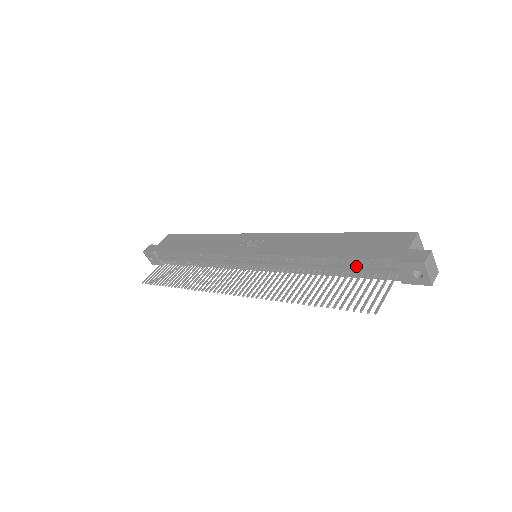
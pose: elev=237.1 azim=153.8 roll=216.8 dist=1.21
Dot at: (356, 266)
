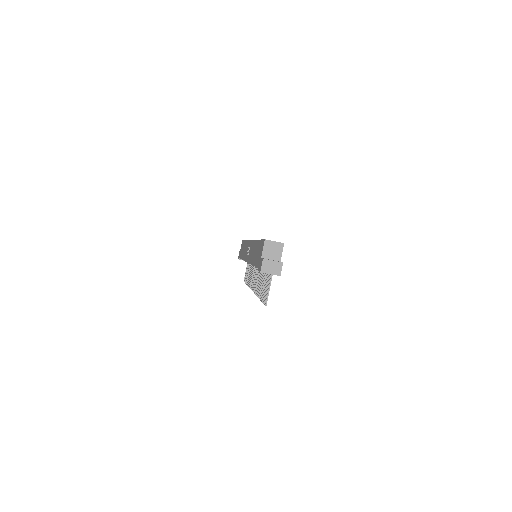
Dot at: occluded
